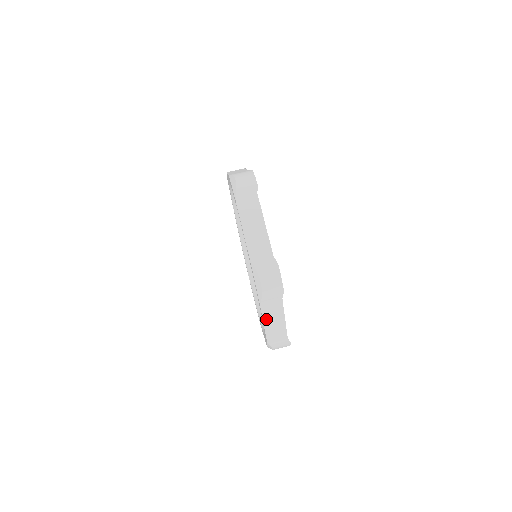
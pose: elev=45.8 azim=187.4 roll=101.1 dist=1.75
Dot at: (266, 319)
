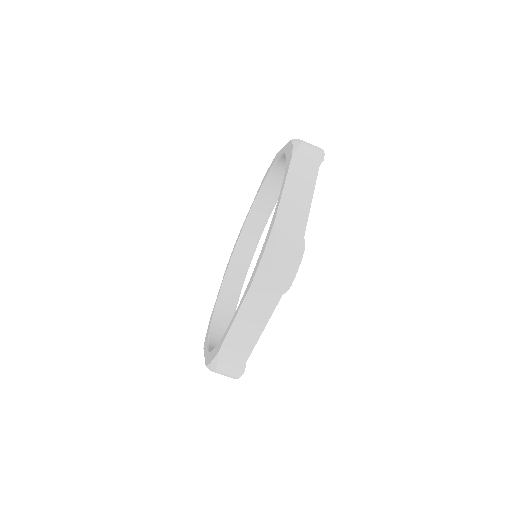
Dot at: occluded
